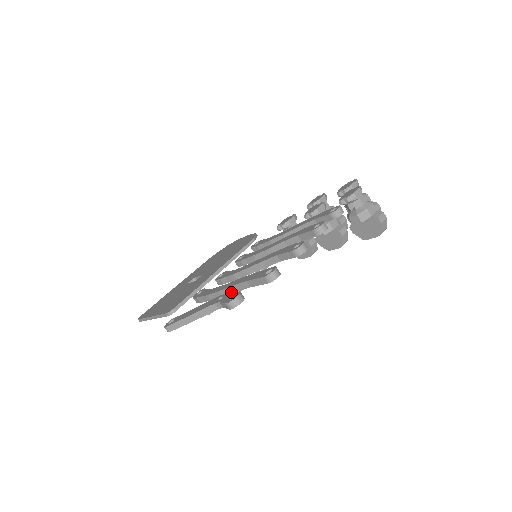
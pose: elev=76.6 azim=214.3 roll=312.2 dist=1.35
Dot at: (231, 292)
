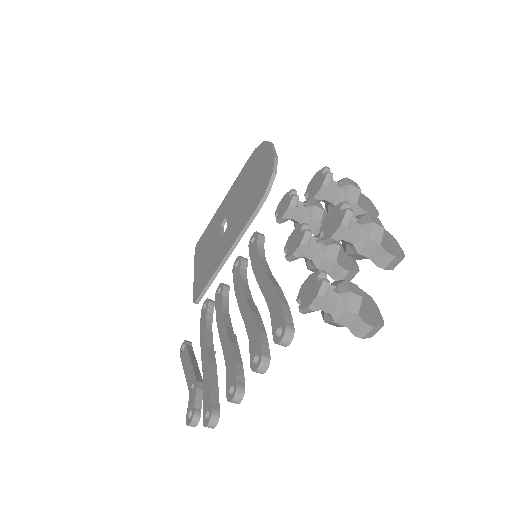
Dot at: (195, 394)
